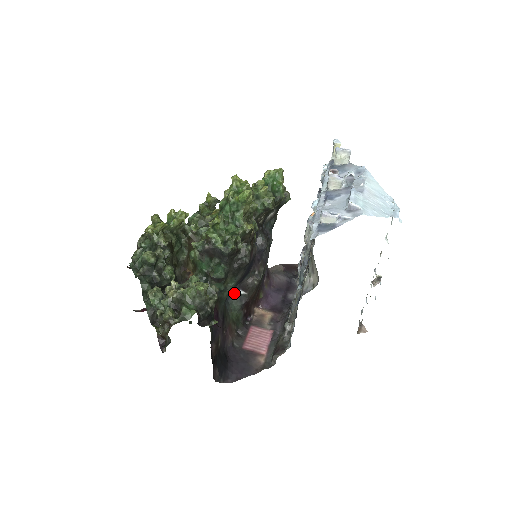
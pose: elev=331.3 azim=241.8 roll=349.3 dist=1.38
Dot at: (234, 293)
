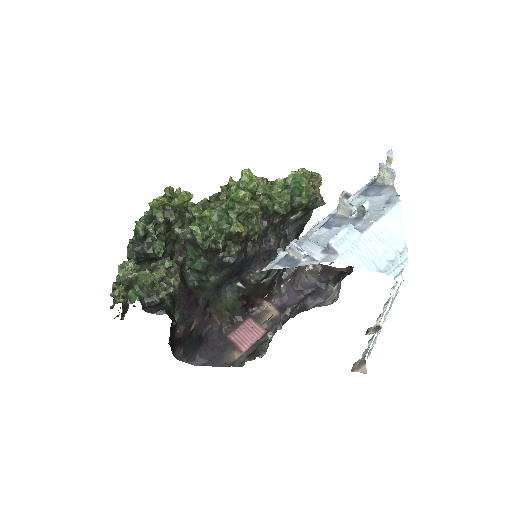
Dot at: (233, 283)
